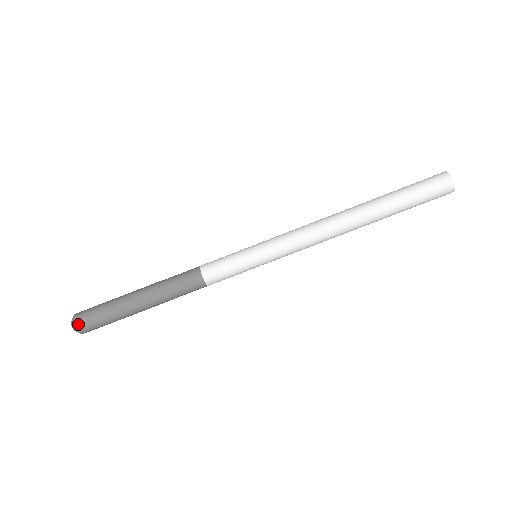
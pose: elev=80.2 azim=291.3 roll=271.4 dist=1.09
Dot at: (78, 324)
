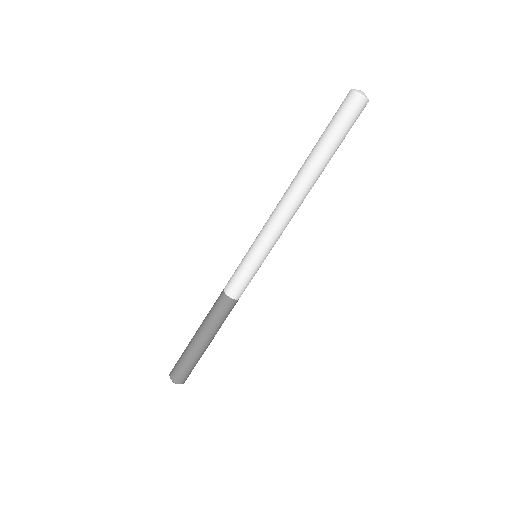
Dot at: (172, 376)
